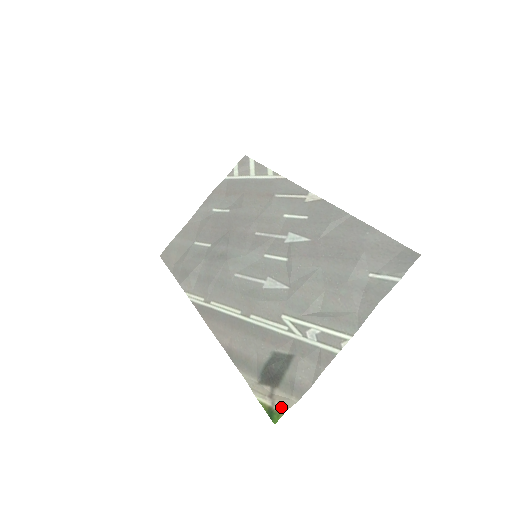
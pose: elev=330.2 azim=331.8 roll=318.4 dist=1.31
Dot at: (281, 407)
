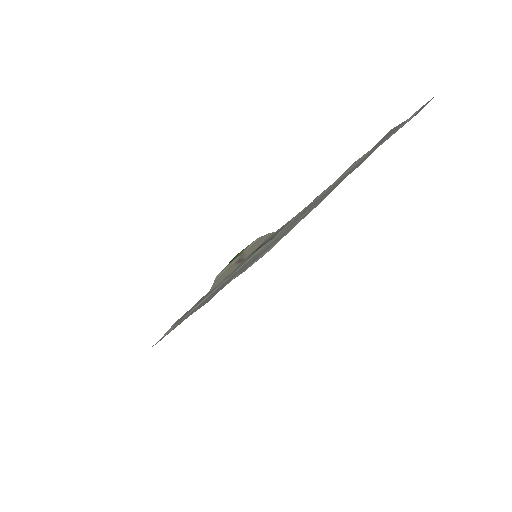
Dot at: (251, 244)
